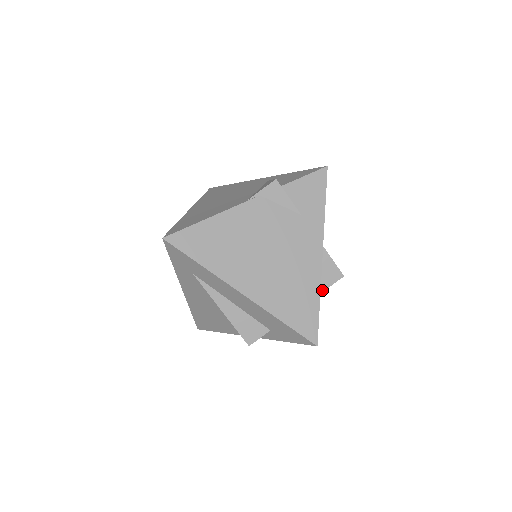
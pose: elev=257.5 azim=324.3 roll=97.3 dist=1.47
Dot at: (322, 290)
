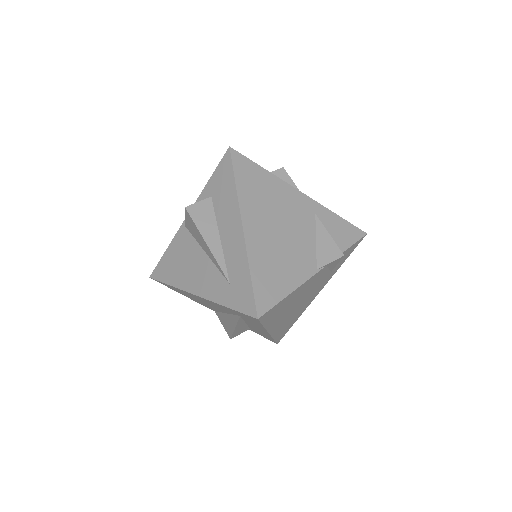
Dot at: occluded
